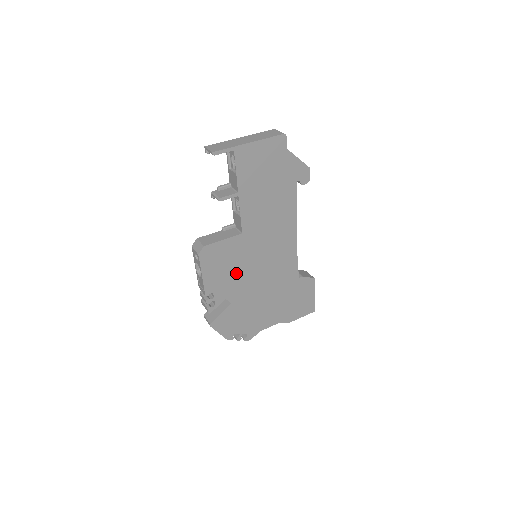
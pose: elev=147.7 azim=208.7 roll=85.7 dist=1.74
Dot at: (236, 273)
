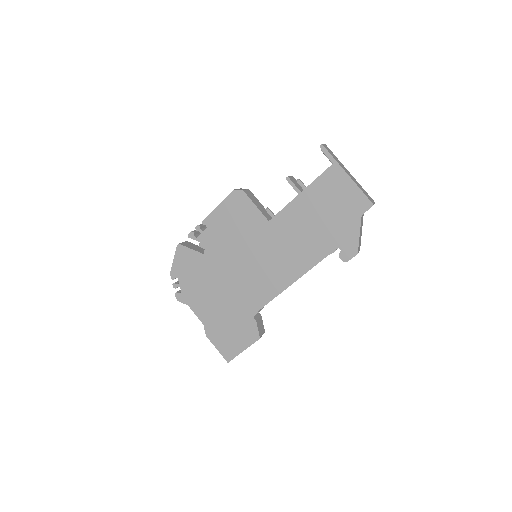
Dot at: (232, 240)
